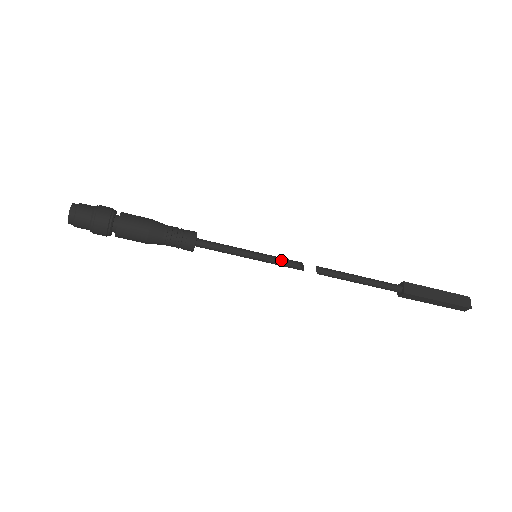
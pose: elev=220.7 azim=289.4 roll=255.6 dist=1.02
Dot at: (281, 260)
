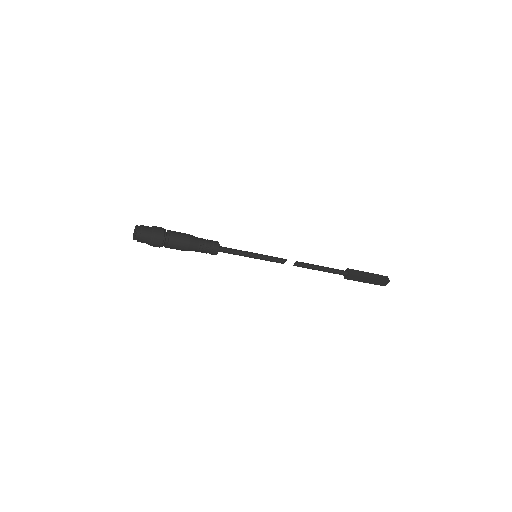
Dot at: (271, 261)
